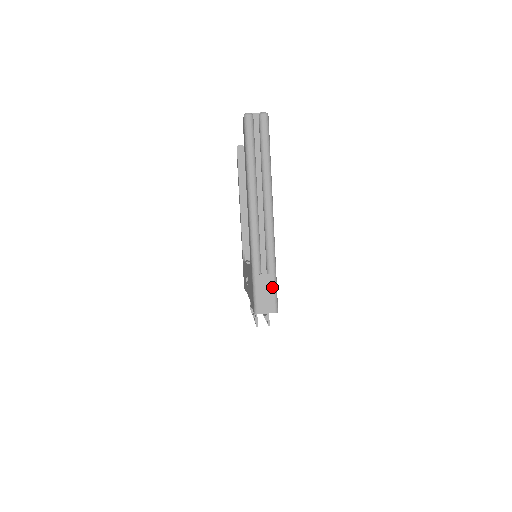
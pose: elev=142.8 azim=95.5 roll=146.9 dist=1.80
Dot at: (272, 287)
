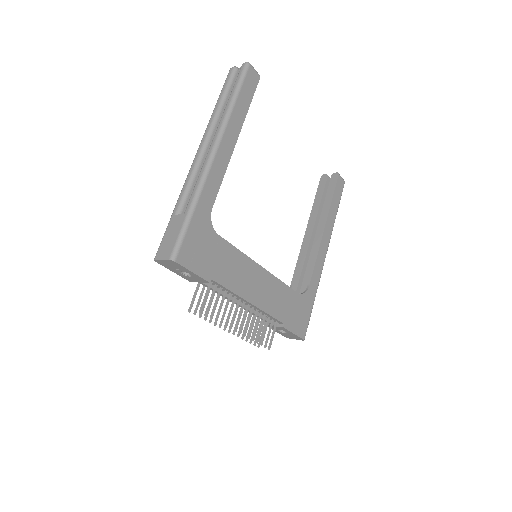
Dot at: (179, 229)
